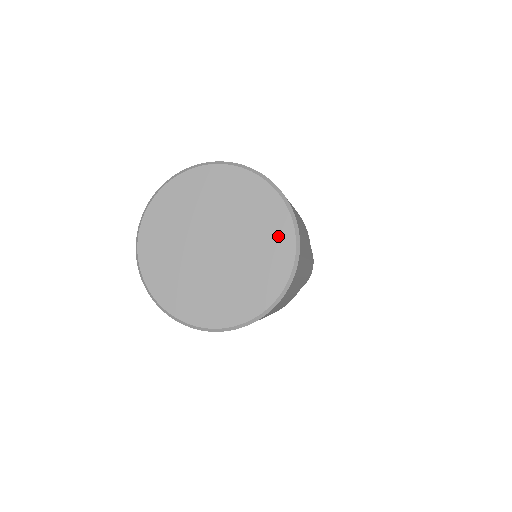
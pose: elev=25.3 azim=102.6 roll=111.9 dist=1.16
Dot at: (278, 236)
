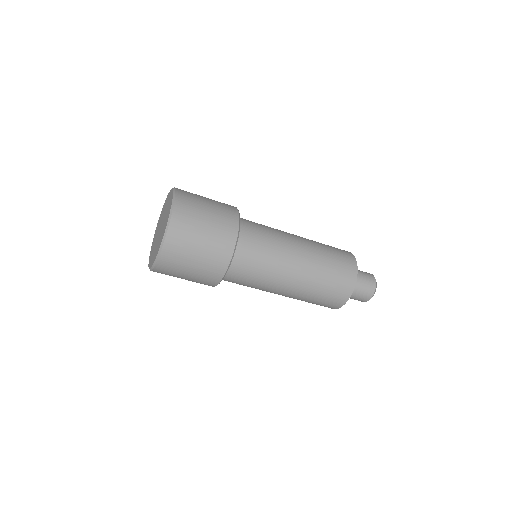
Dot at: (169, 208)
